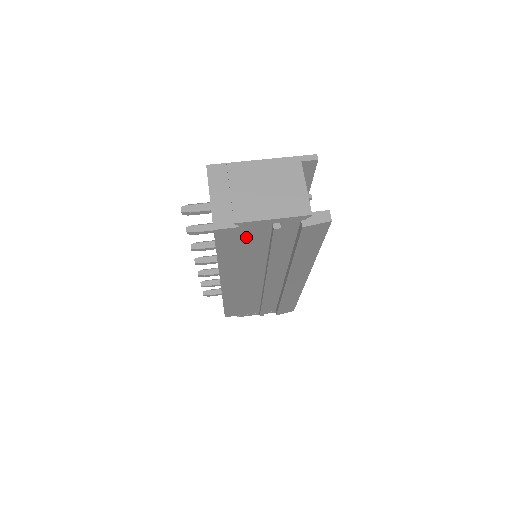
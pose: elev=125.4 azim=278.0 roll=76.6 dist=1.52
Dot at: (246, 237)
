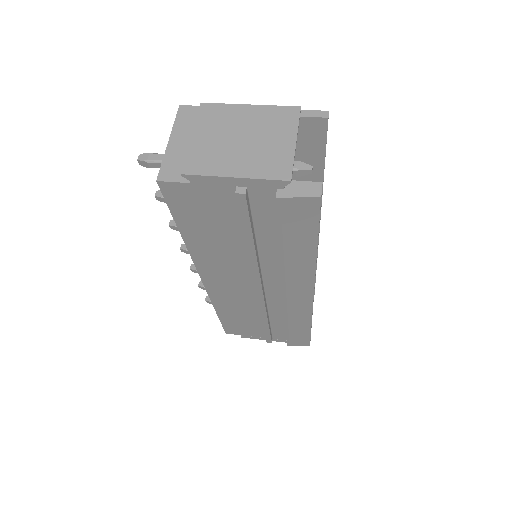
Dot at: (207, 205)
